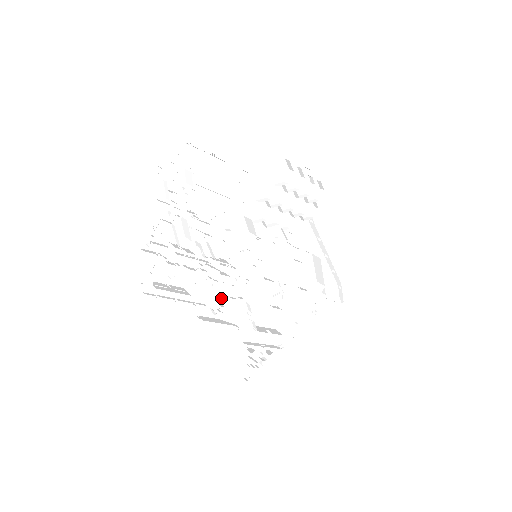
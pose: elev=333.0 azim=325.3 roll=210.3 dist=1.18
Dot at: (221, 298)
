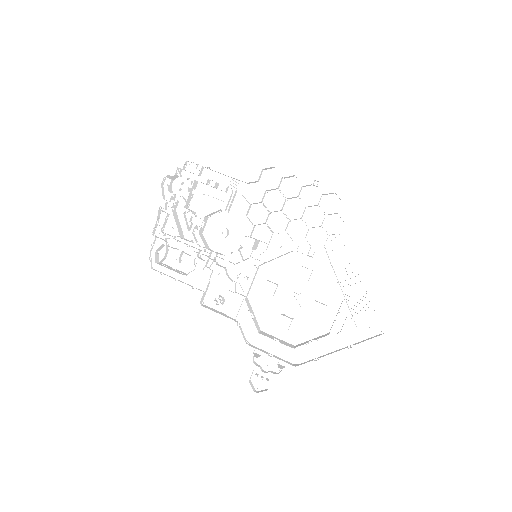
Dot at: (225, 293)
